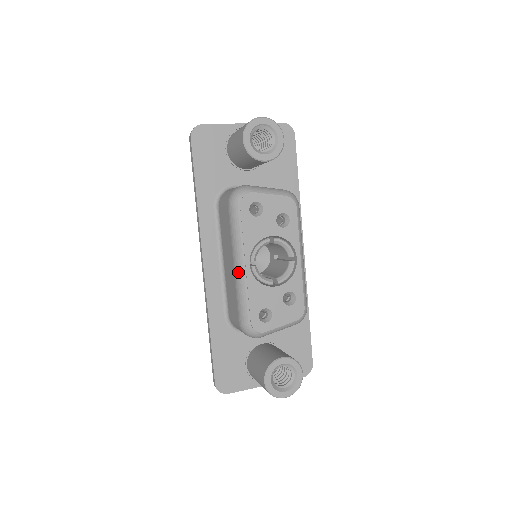
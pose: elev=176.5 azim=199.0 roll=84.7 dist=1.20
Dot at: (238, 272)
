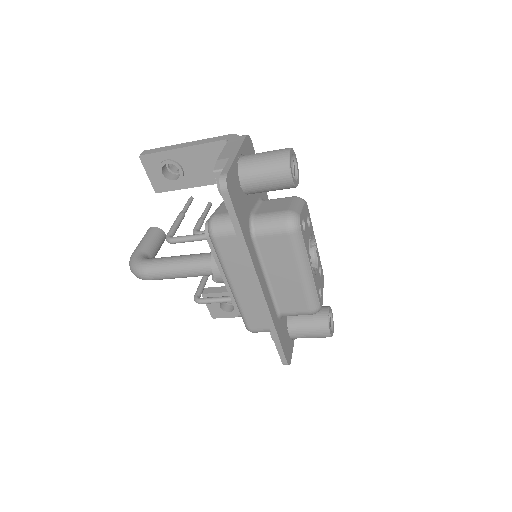
Dot at: (306, 278)
